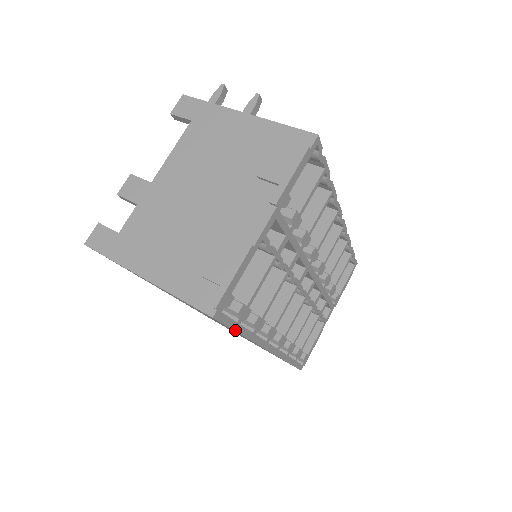
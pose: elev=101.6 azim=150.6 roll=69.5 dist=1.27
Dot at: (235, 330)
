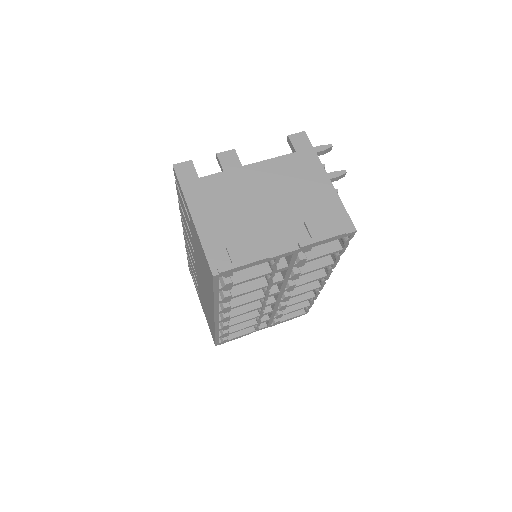
Dot at: (214, 292)
